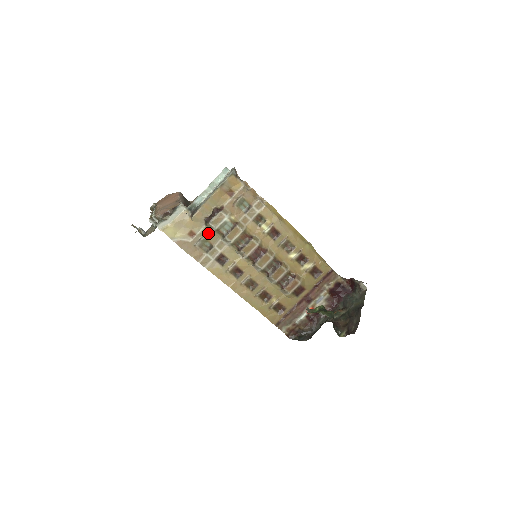
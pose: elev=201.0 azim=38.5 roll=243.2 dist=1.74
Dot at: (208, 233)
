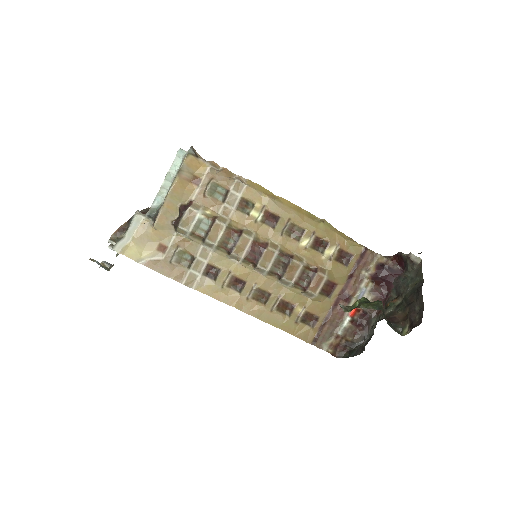
Dot at: (183, 241)
